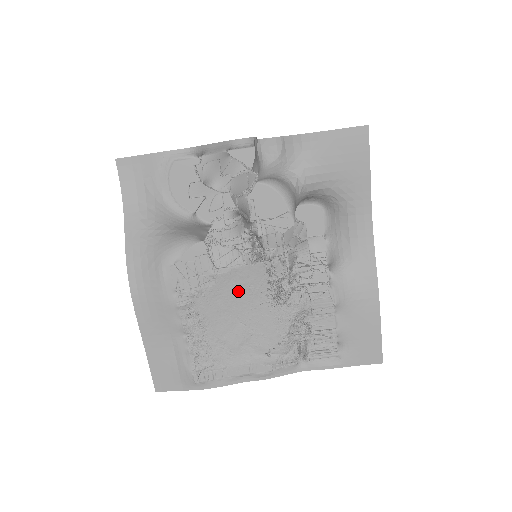
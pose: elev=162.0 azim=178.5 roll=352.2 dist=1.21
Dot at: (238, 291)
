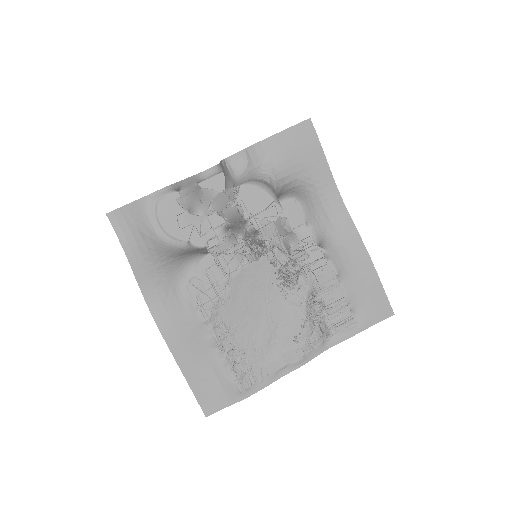
Dot at: (252, 290)
